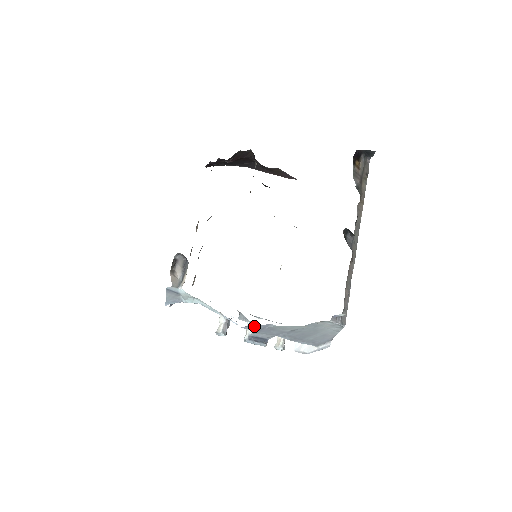
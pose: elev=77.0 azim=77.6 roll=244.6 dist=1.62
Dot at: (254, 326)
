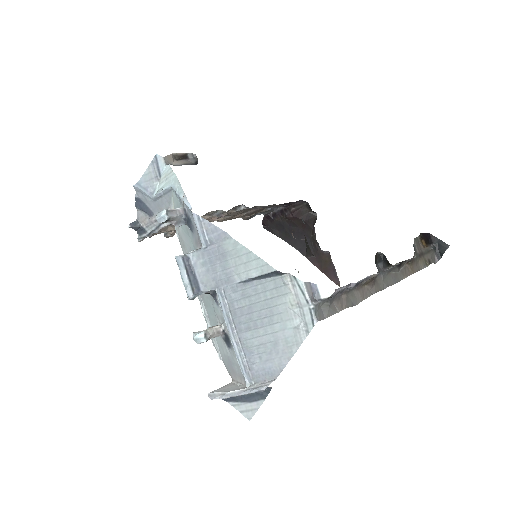
Dot at: (207, 225)
